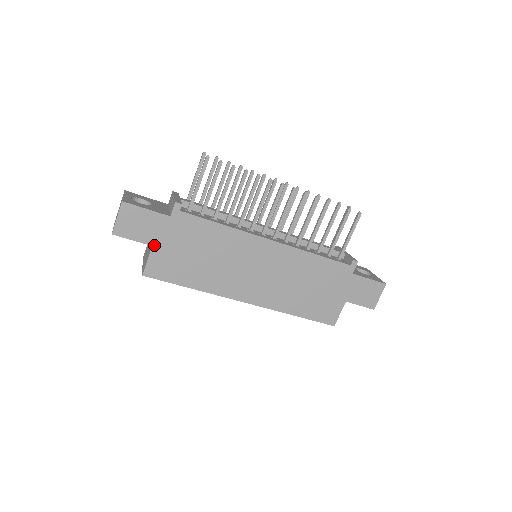
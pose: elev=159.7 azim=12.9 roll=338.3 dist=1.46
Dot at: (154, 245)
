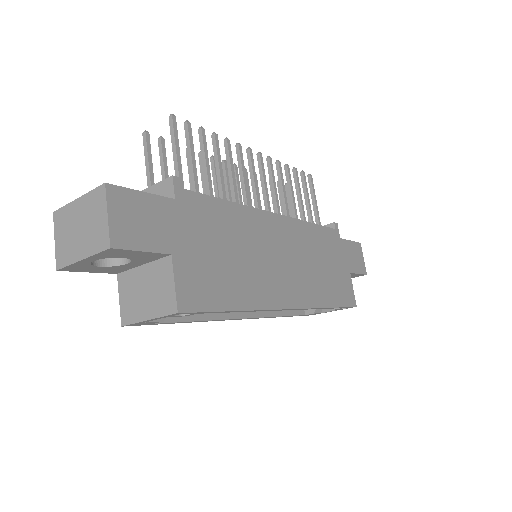
Dot at: (173, 252)
